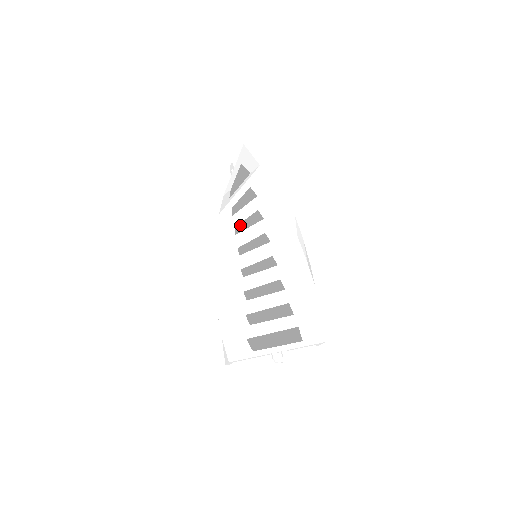
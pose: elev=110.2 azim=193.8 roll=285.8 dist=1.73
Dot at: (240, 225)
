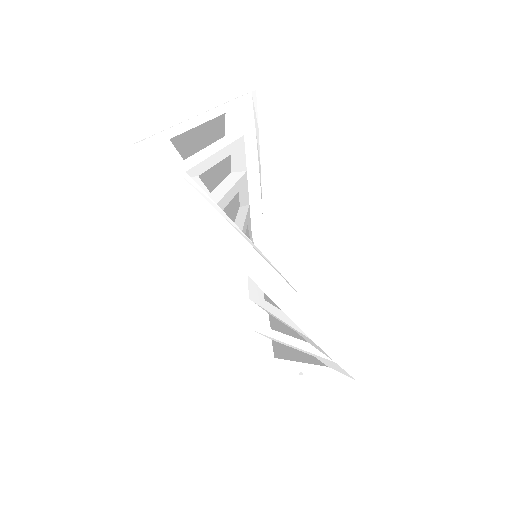
Dot at: occluded
